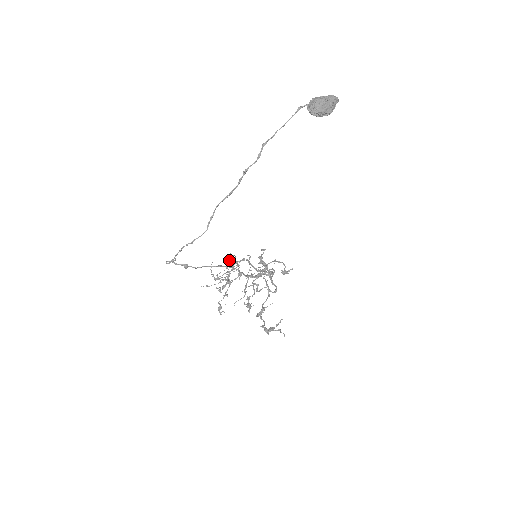
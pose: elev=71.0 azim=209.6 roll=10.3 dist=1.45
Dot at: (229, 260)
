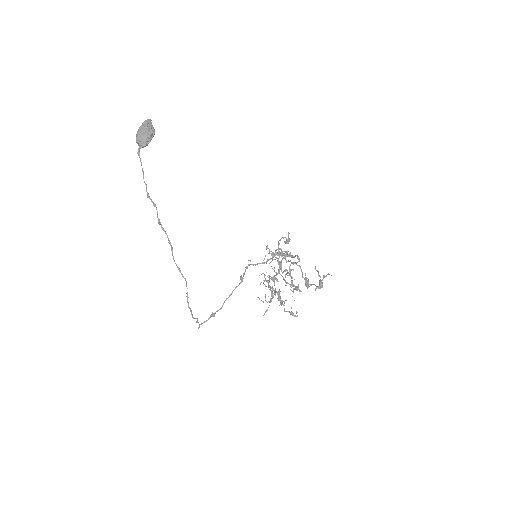
Dot at: (263, 280)
